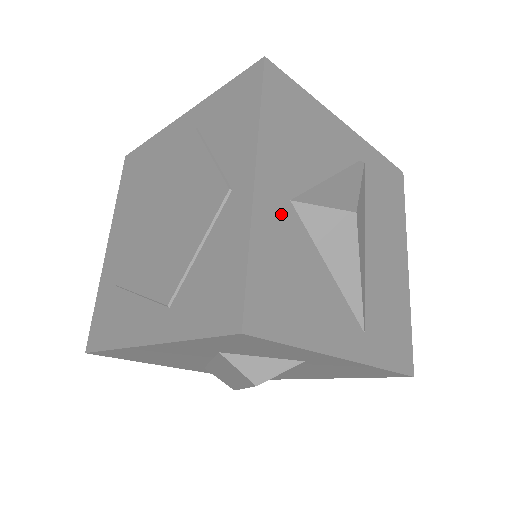
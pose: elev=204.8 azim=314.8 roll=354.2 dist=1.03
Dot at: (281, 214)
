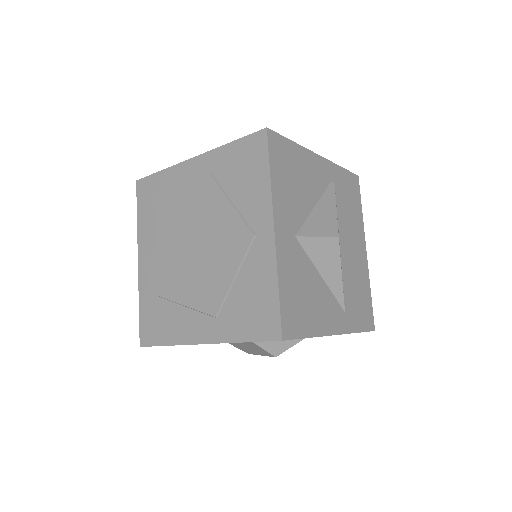
Dot at: (291, 249)
